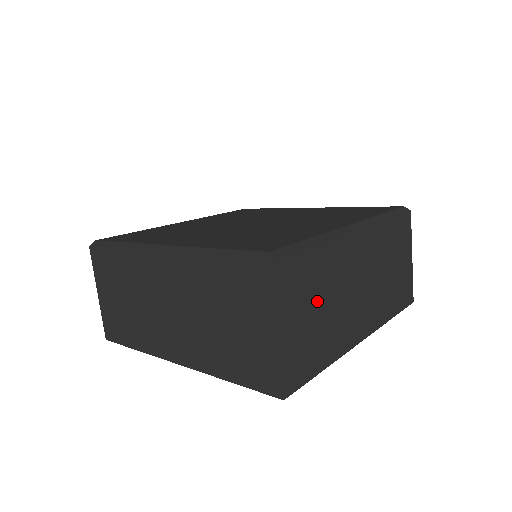
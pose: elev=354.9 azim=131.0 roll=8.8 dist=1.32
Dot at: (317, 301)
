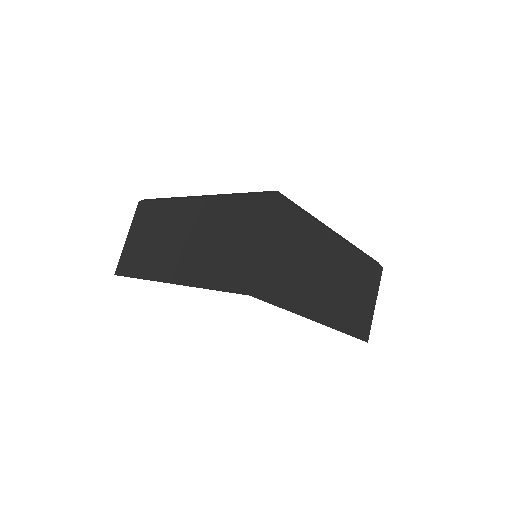
Dot at: (296, 253)
